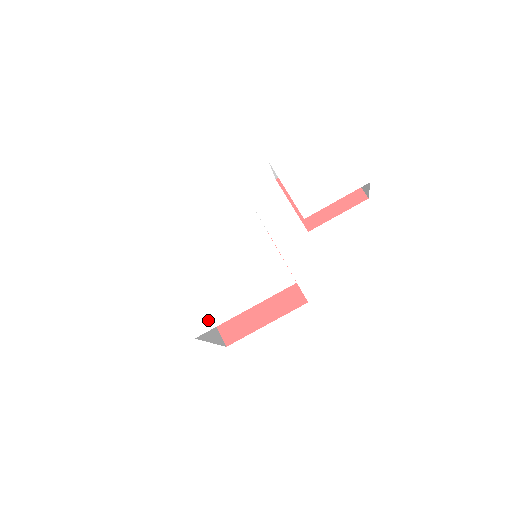
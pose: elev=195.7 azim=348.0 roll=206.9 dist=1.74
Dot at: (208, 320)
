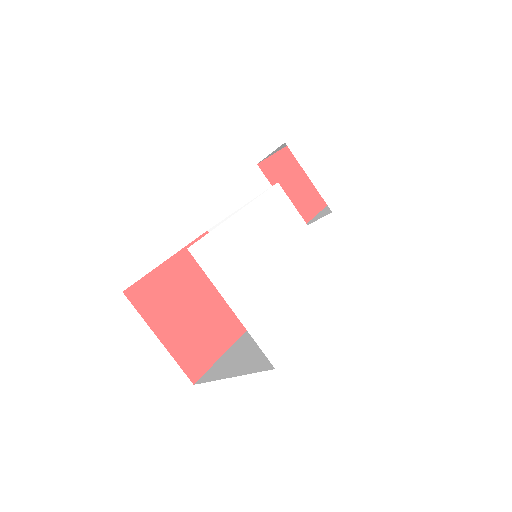
Dot at: (282, 340)
